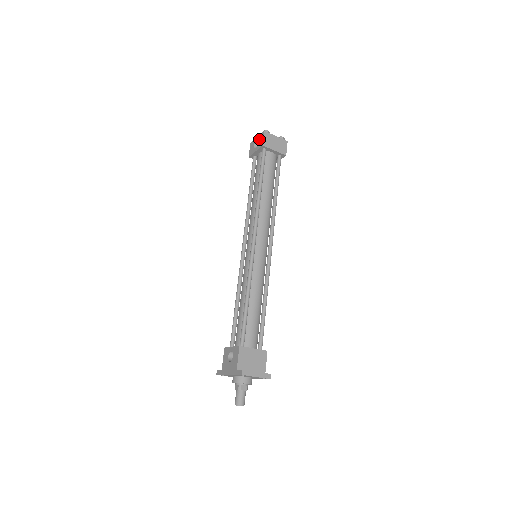
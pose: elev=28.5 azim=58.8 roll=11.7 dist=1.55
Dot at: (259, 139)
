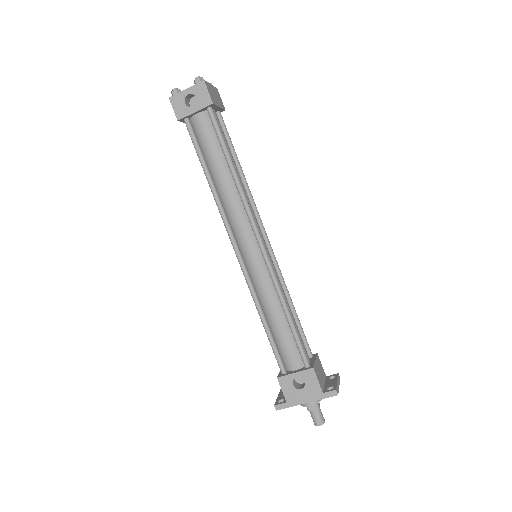
Dot at: (196, 93)
